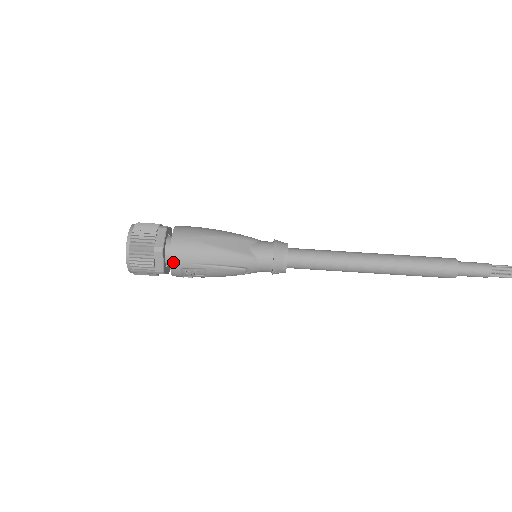
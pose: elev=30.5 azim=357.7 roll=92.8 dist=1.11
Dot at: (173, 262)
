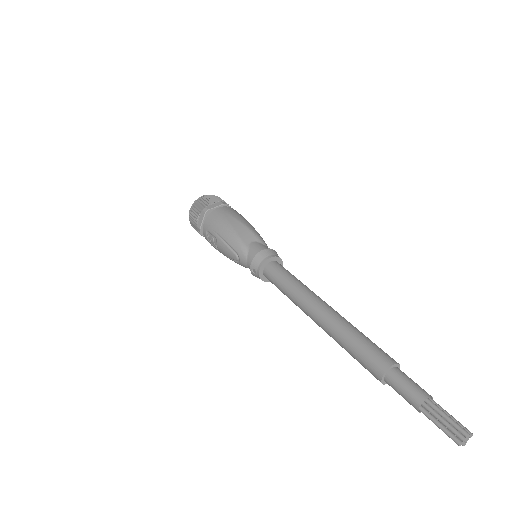
Dot at: (206, 223)
